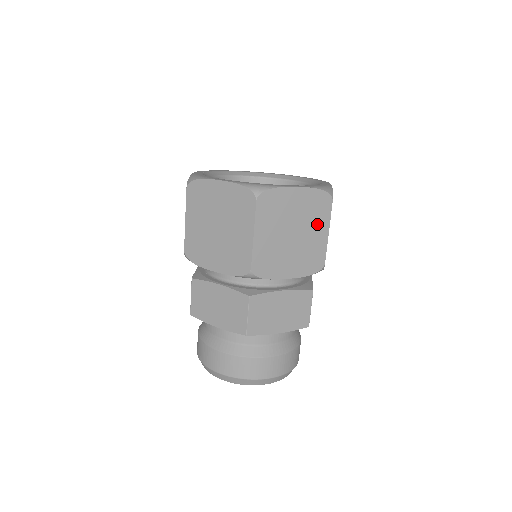
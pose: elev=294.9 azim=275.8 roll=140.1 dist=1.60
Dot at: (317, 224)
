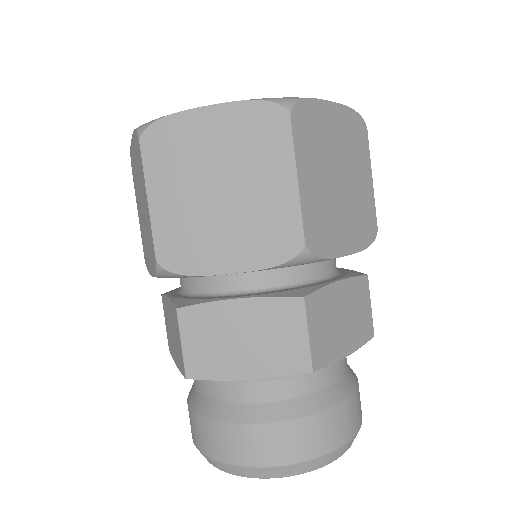
Dot at: (359, 164)
